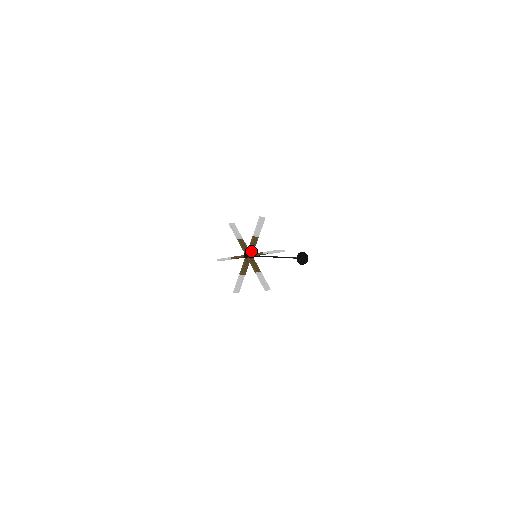
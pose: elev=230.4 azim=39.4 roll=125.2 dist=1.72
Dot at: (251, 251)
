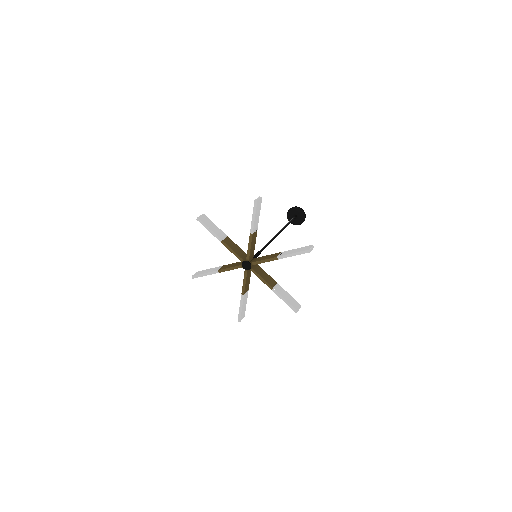
Dot at: (251, 255)
